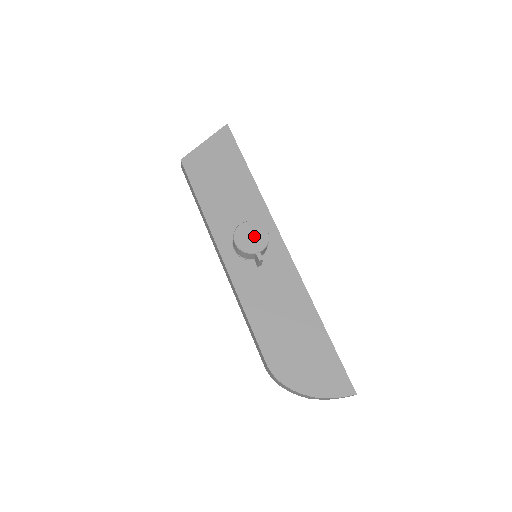
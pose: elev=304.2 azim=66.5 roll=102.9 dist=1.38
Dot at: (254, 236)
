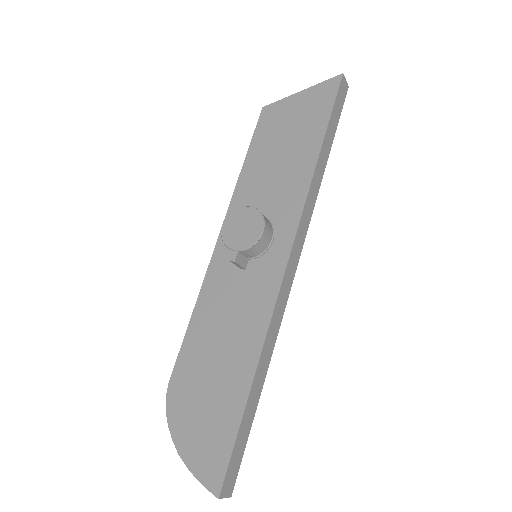
Dot at: (245, 228)
